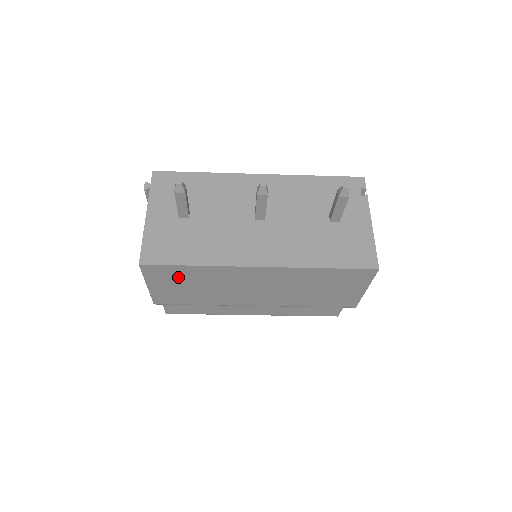
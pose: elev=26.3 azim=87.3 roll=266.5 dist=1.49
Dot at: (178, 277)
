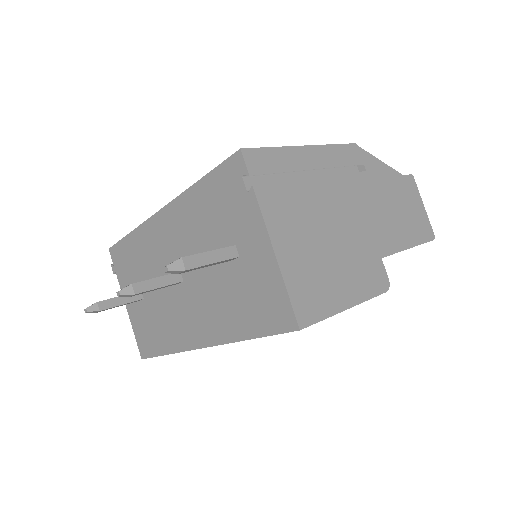
Dot at: occluded
